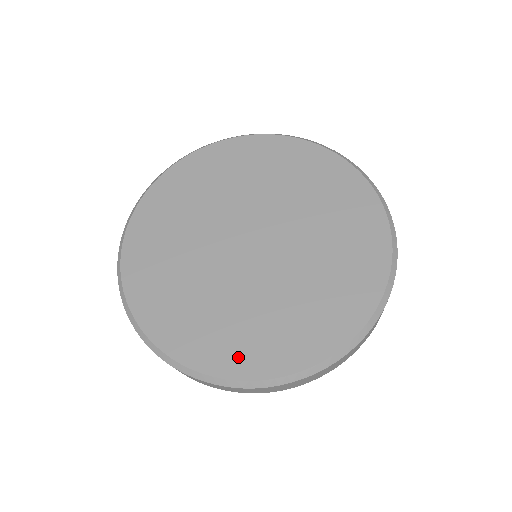
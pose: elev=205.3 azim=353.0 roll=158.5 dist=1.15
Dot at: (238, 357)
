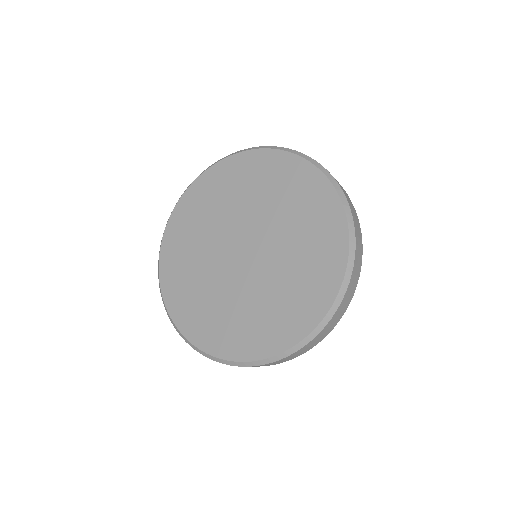
Dot at: (200, 331)
